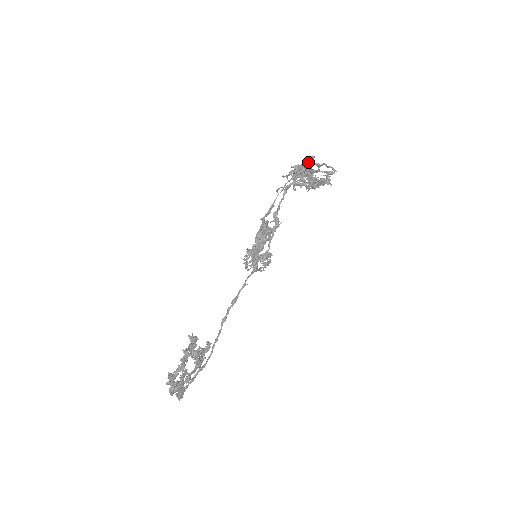
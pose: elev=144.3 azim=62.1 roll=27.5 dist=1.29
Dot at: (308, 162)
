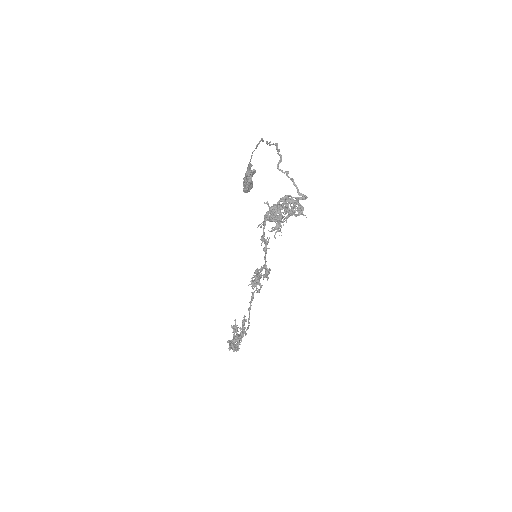
Dot at: occluded
